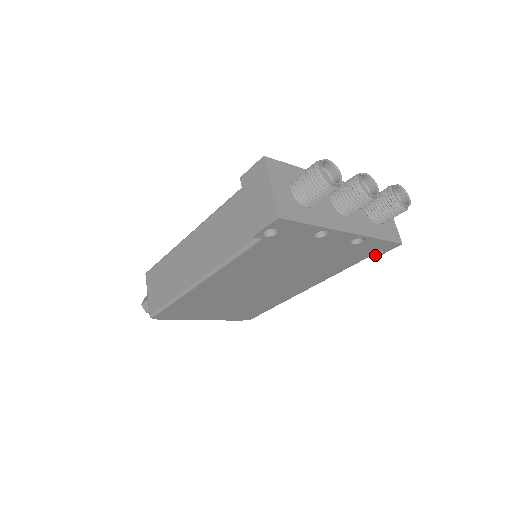
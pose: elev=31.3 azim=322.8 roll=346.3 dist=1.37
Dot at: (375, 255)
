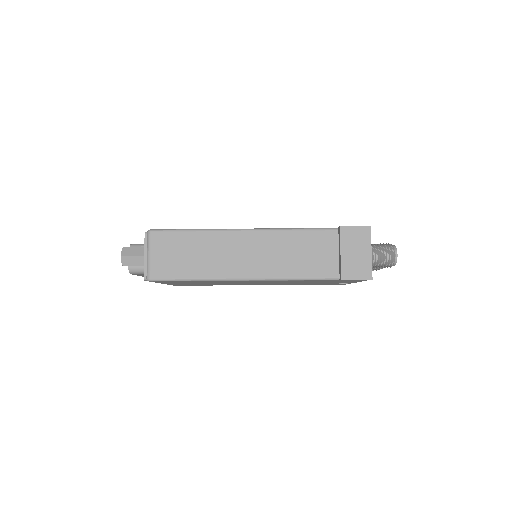
Dot at: occluded
